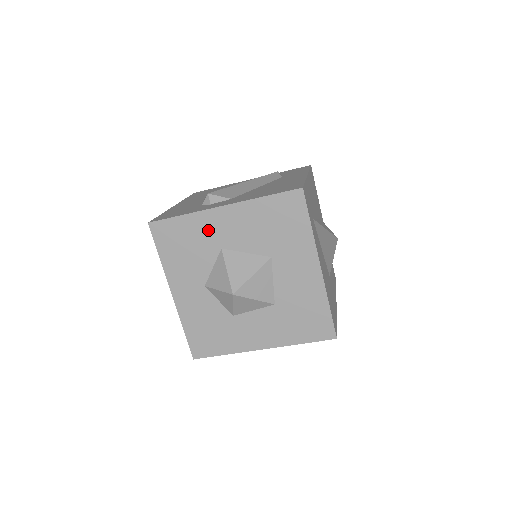
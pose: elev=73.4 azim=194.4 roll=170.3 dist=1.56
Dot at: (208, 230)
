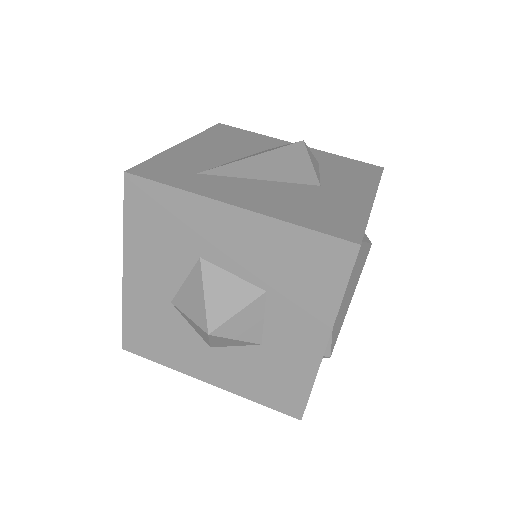
Dot at: (145, 302)
